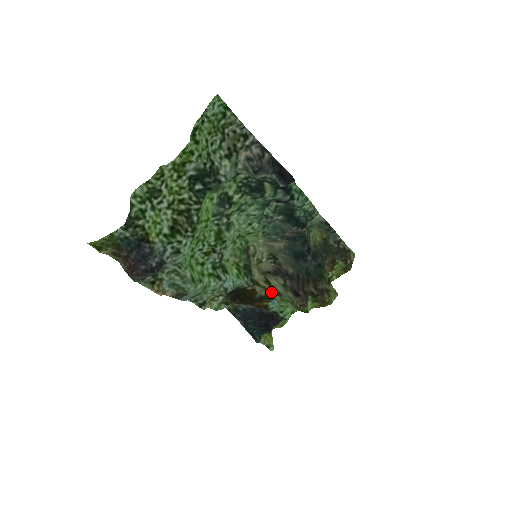
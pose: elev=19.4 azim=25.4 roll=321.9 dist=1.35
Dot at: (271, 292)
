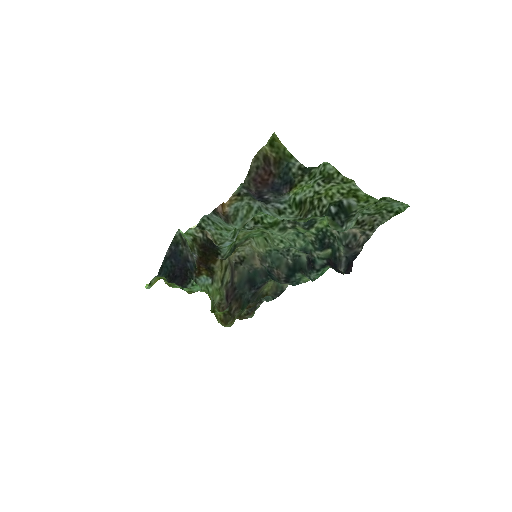
Dot at: (222, 277)
